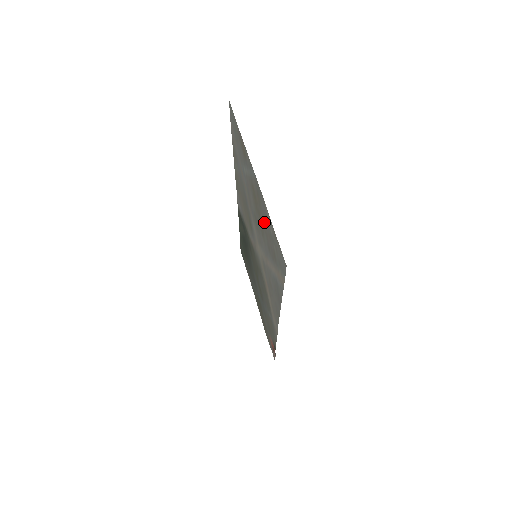
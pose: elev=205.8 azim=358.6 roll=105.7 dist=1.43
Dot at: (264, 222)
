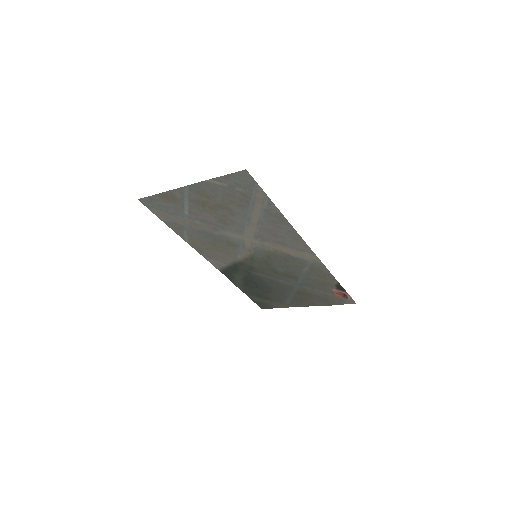
Dot at: (221, 198)
